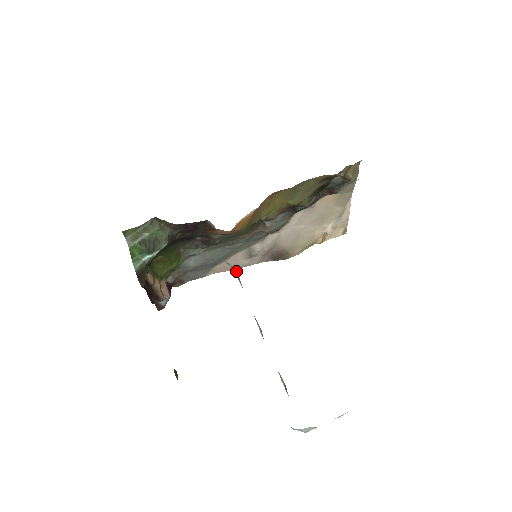
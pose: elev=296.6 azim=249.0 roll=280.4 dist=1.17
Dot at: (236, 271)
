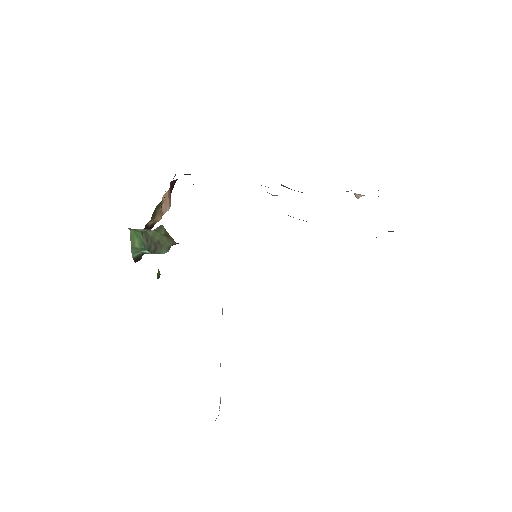
Dot at: occluded
